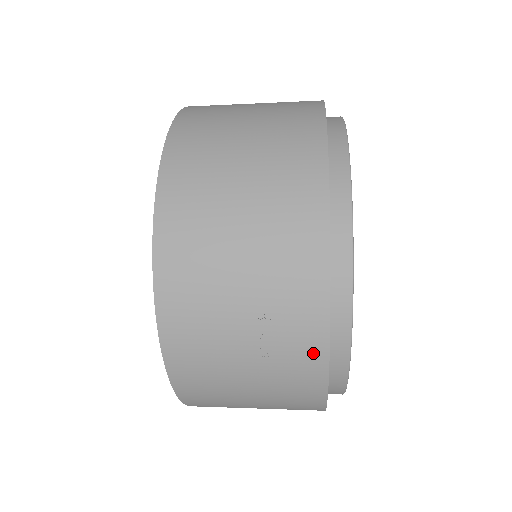
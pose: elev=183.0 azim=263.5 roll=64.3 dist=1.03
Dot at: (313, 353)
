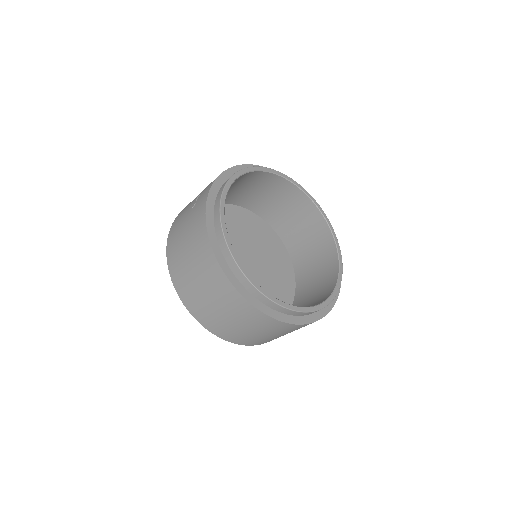
Dot at: (204, 199)
